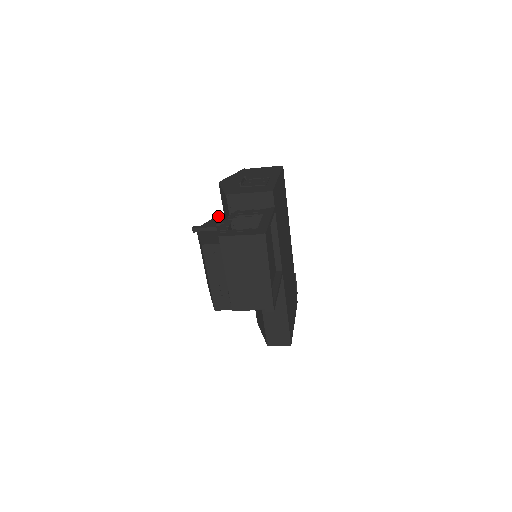
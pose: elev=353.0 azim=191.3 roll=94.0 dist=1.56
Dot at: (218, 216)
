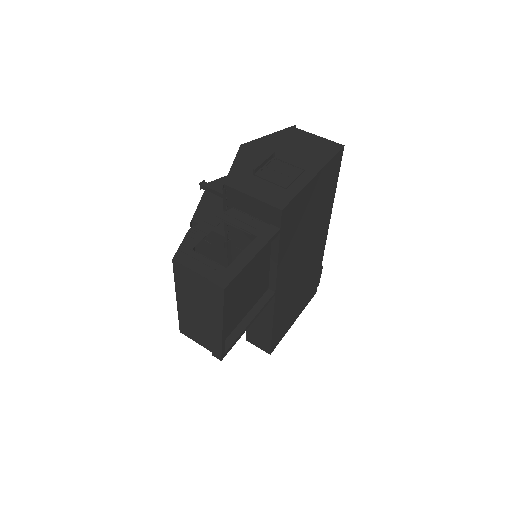
Dot at: occluded
